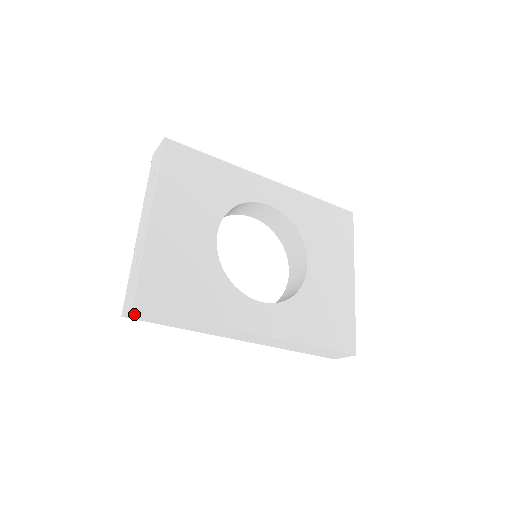
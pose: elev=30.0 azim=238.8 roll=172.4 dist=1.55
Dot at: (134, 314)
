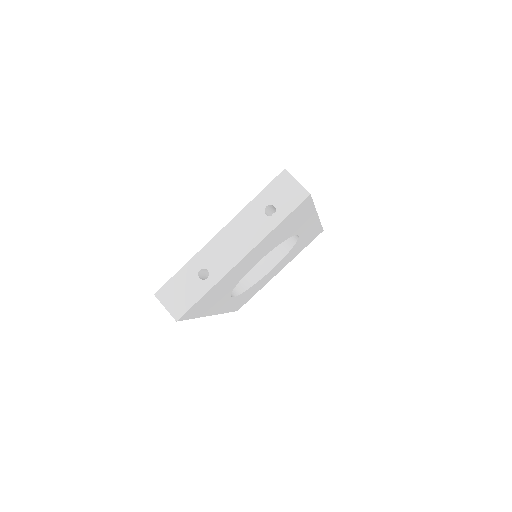
Dot at: occluded
